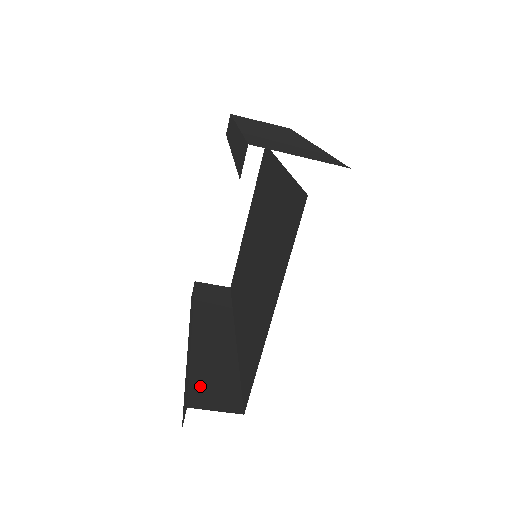
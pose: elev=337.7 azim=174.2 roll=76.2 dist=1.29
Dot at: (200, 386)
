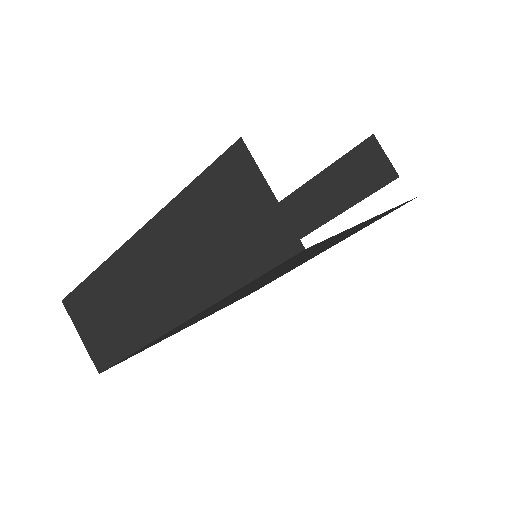
Dot at: occluded
